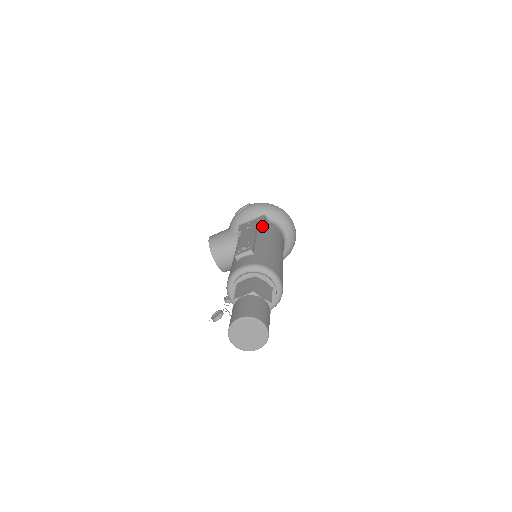
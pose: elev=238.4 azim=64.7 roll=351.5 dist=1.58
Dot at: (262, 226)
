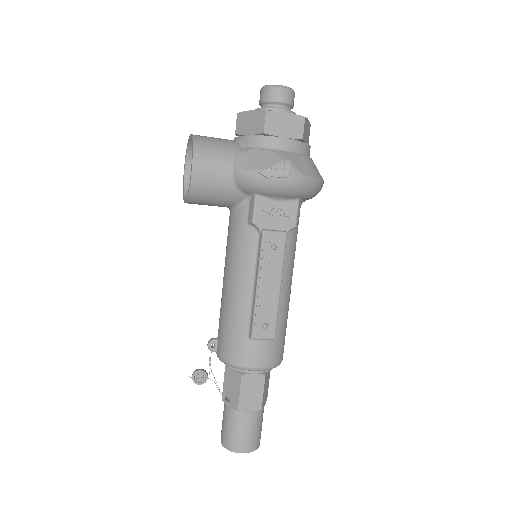
Dot at: (289, 234)
